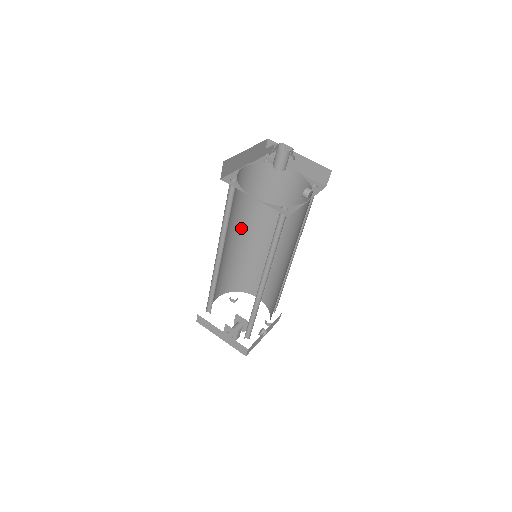
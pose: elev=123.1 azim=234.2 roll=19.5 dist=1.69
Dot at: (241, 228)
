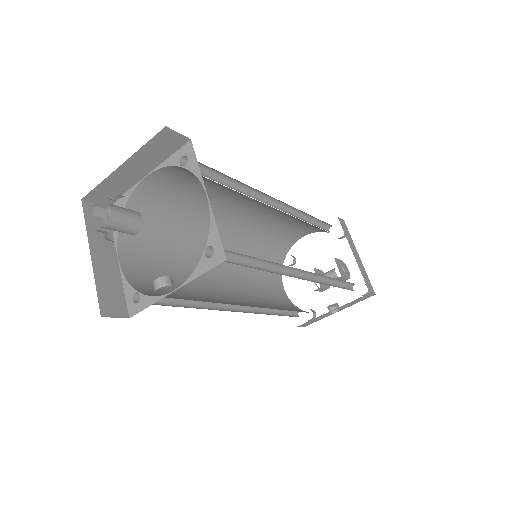
Dot at: (251, 202)
